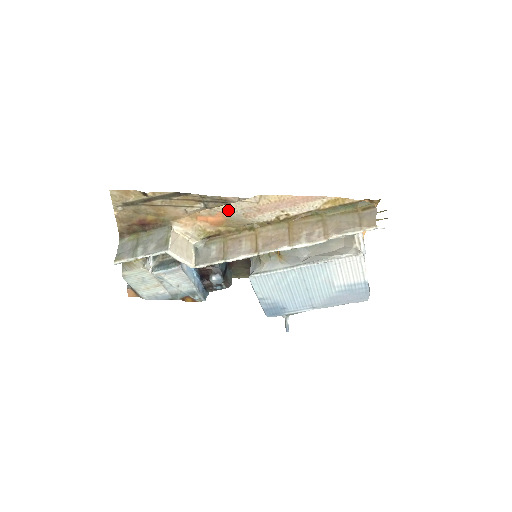
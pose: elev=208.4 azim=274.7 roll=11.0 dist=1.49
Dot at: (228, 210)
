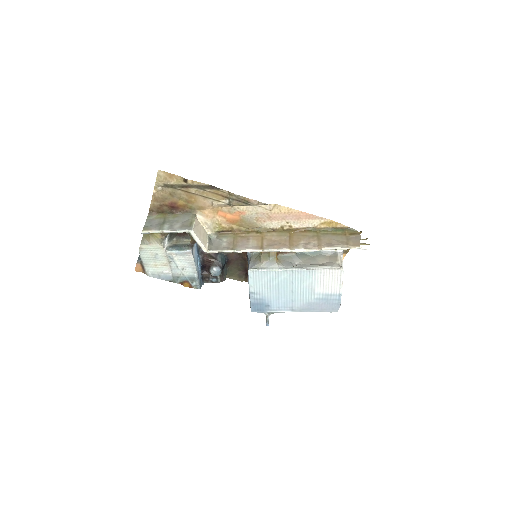
Dot at: (245, 211)
